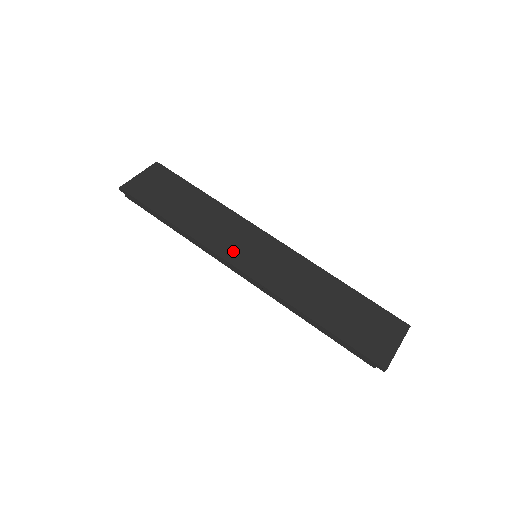
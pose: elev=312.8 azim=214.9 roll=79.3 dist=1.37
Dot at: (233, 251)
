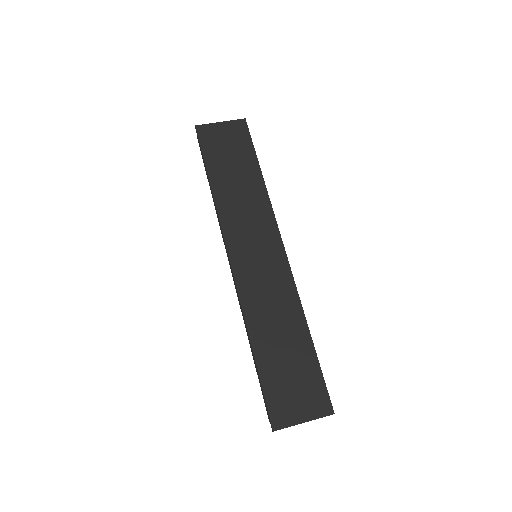
Dot at: (238, 239)
